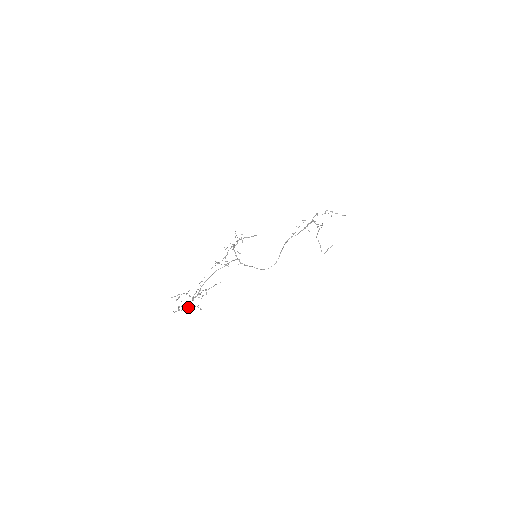
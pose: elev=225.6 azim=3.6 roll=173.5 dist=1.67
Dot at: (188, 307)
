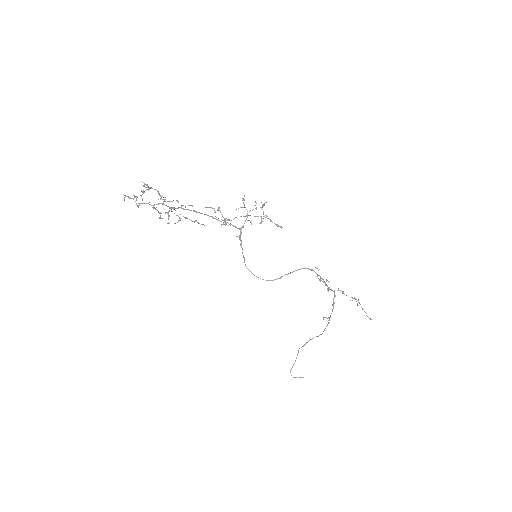
Dot at: (149, 202)
